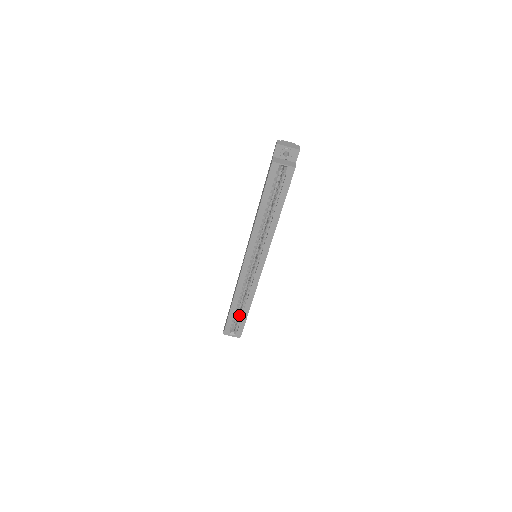
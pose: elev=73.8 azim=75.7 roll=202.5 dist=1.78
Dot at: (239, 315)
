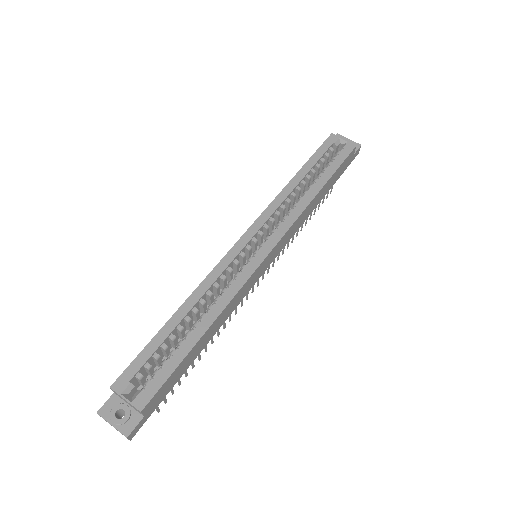
Dot at: occluded
